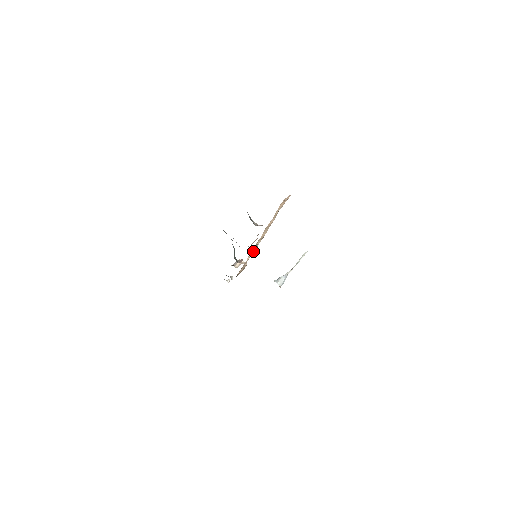
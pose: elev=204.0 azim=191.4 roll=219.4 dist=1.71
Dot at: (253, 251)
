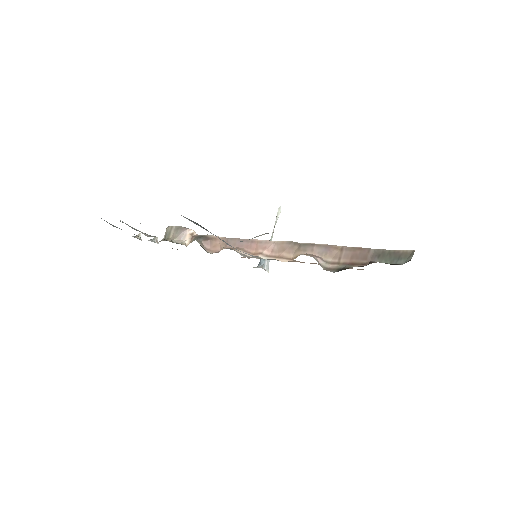
Dot at: (244, 244)
